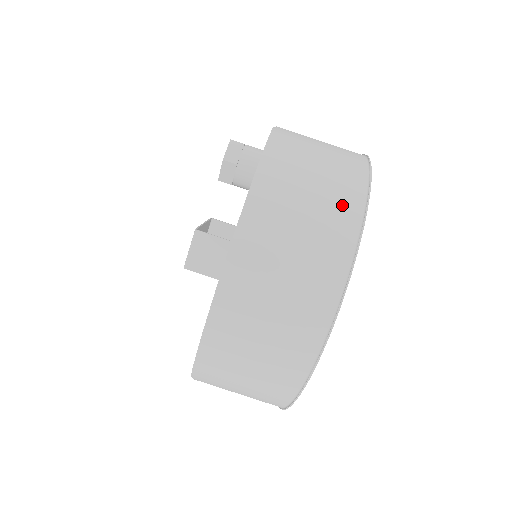
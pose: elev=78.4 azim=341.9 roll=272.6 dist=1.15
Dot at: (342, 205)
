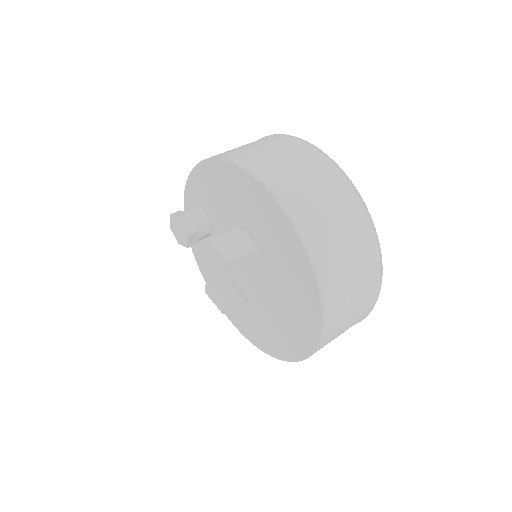
Dot at: (259, 140)
